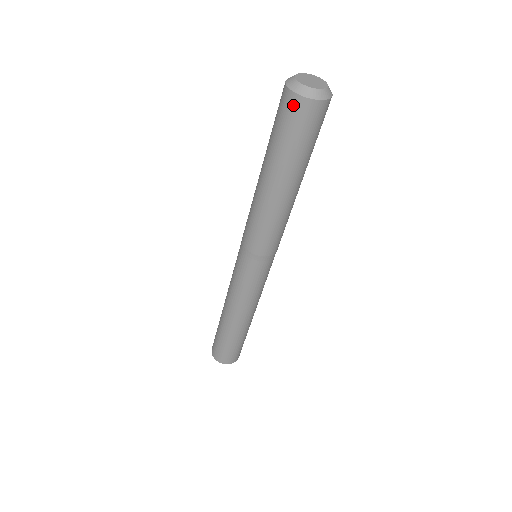
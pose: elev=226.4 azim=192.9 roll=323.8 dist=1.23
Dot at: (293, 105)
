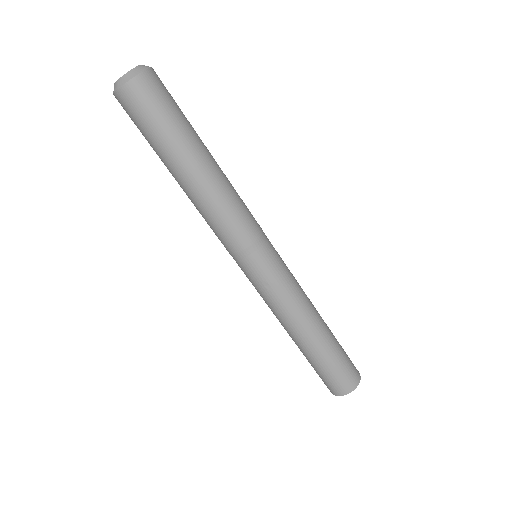
Dot at: (142, 87)
